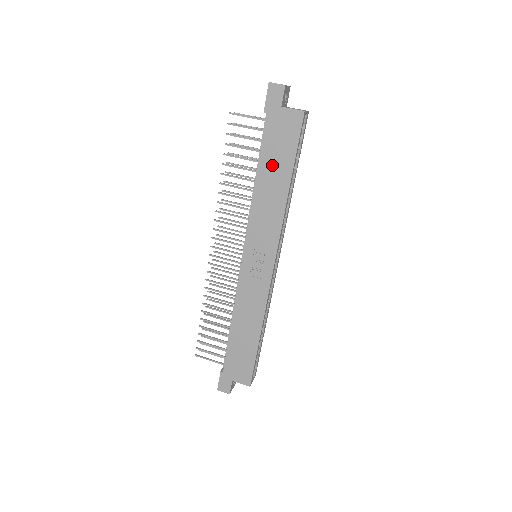
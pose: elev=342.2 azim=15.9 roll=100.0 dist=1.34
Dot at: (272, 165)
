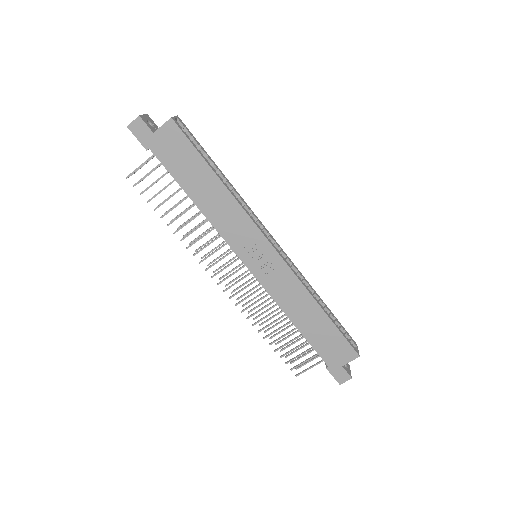
Dot at: (192, 179)
